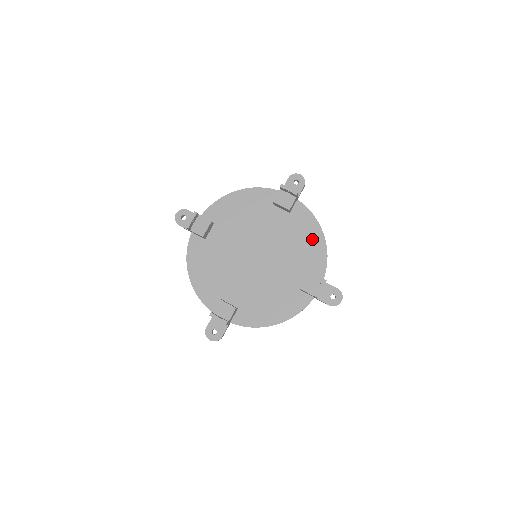
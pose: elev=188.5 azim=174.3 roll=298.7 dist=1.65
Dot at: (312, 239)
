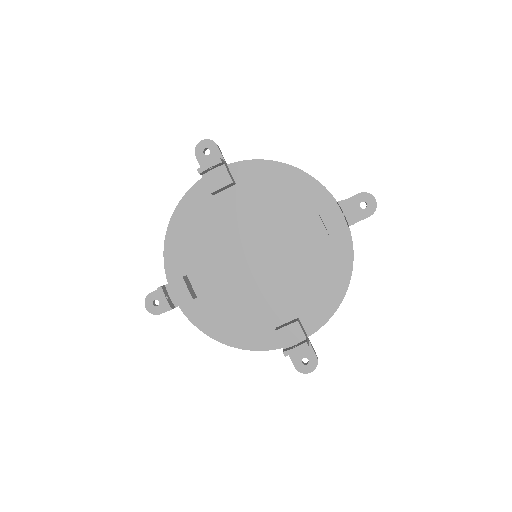
Dot at: (283, 181)
